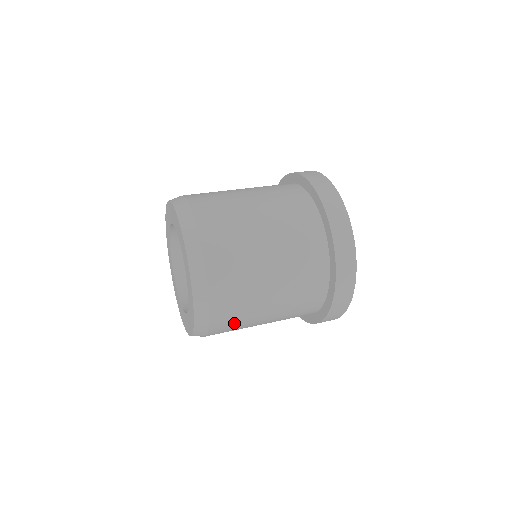
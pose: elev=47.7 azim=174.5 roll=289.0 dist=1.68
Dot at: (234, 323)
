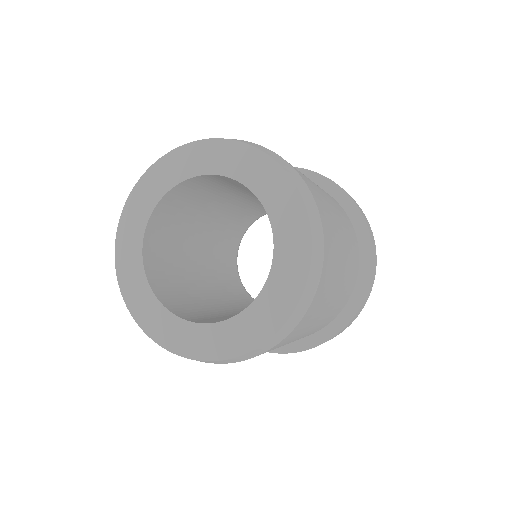
Dot at: (318, 307)
